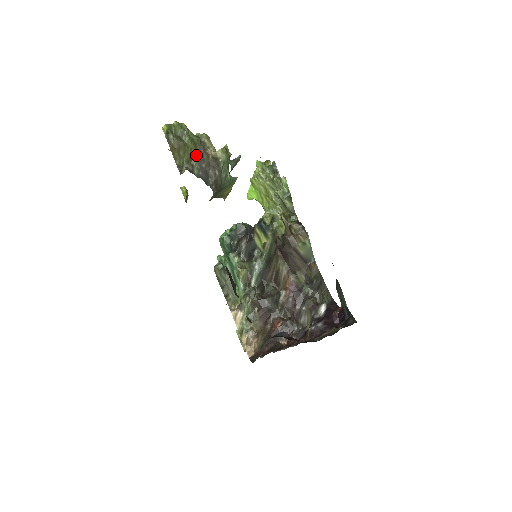
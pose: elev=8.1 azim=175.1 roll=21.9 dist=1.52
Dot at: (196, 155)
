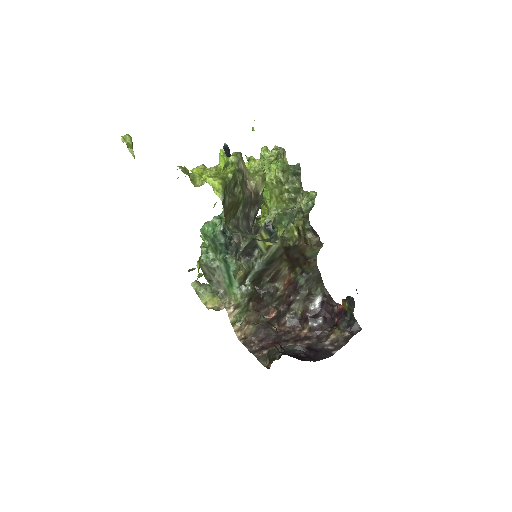
Dot at: (243, 203)
